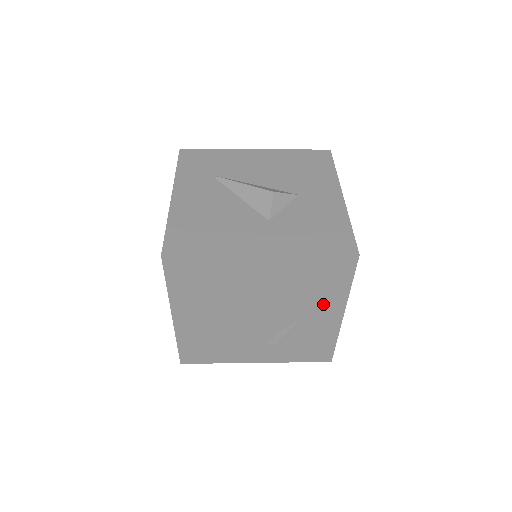
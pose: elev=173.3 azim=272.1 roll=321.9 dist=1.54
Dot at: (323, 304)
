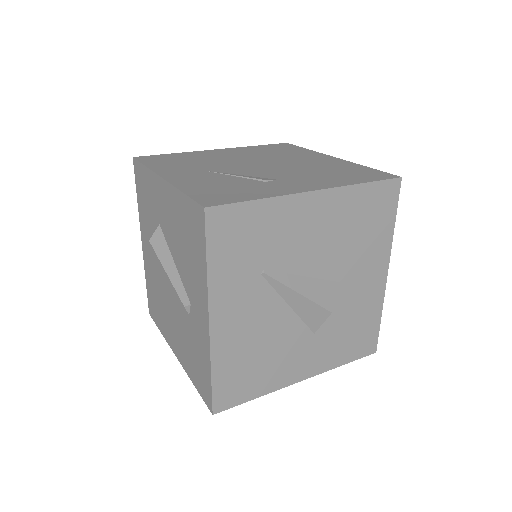
Dot at: occluded
